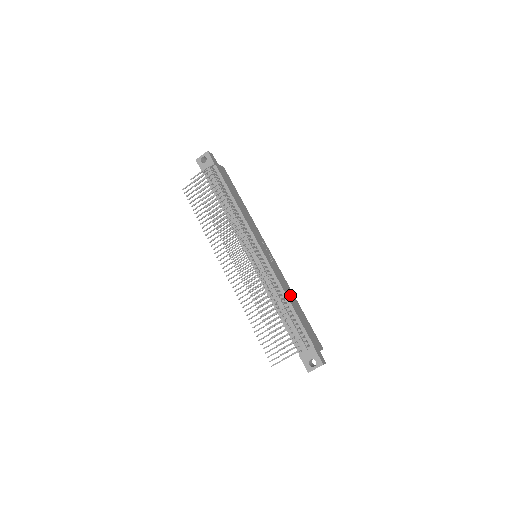
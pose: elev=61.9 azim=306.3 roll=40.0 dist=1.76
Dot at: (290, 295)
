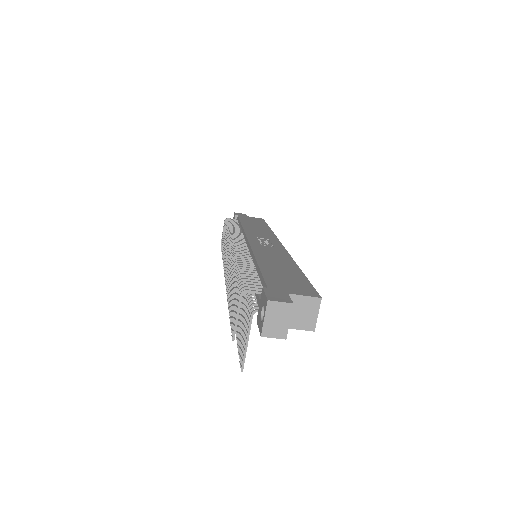
Dot at: (275, 261)
